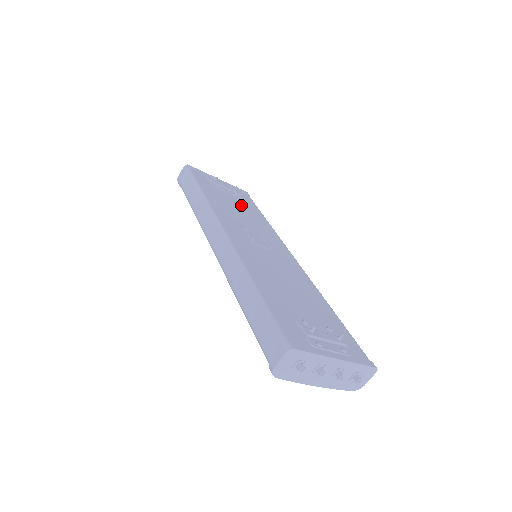
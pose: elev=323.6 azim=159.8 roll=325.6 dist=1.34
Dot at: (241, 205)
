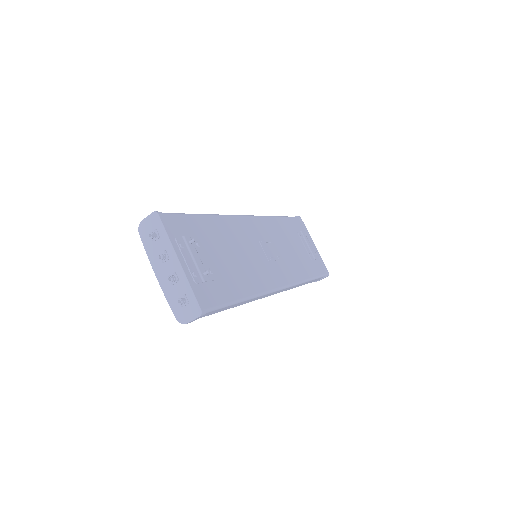
Dot at: (302, 255)
